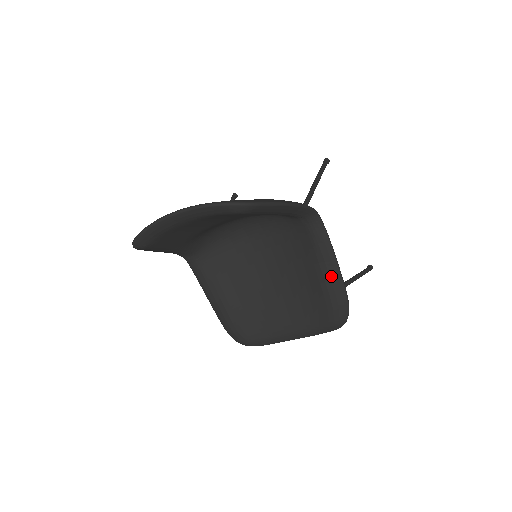
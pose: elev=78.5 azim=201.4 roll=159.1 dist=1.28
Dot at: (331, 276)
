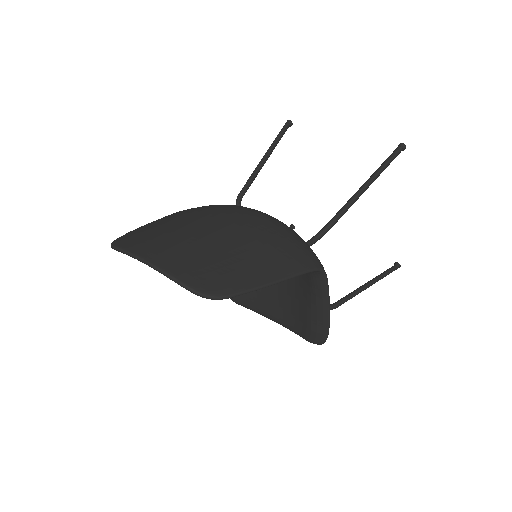
Dot at: (318, 314)
